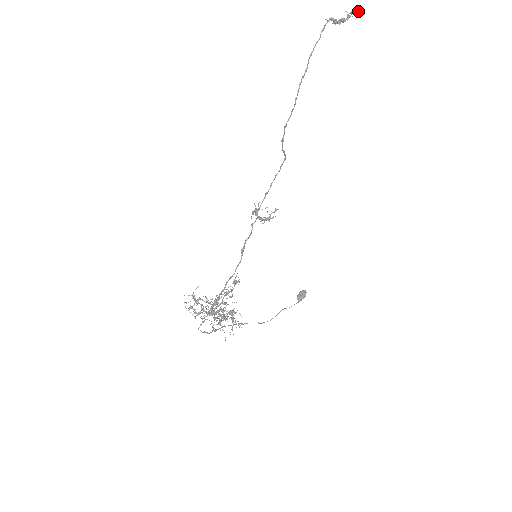
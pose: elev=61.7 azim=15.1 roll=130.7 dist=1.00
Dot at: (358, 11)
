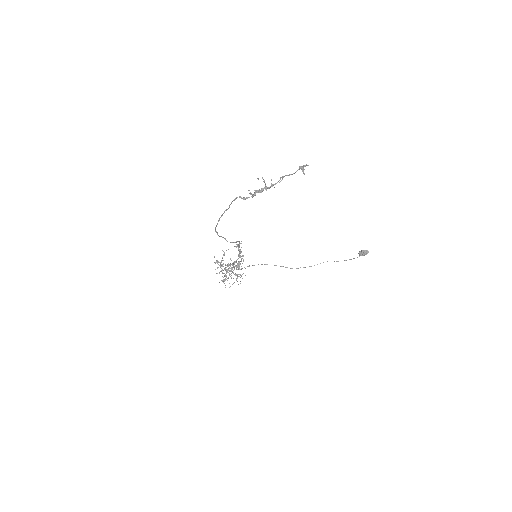
Dot at: (301, 169)
